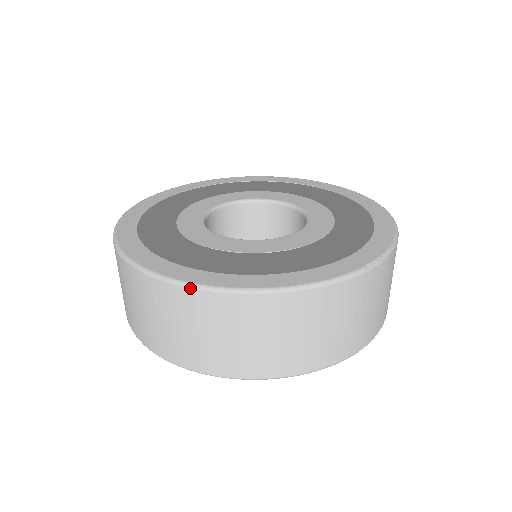
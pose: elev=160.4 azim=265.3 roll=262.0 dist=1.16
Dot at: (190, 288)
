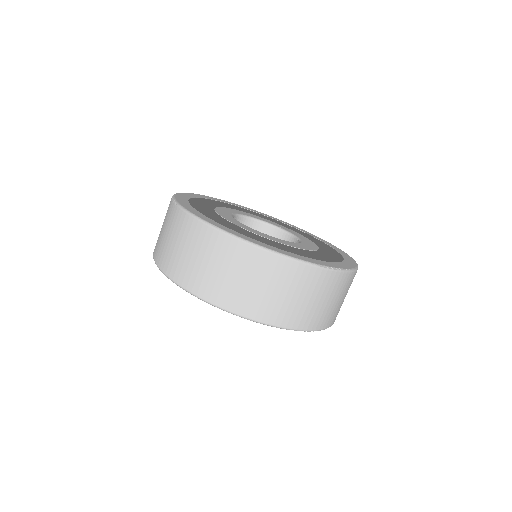
Dot at: (206, 224)
